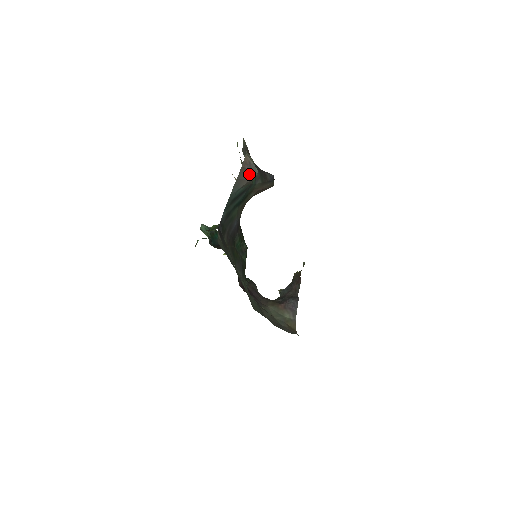
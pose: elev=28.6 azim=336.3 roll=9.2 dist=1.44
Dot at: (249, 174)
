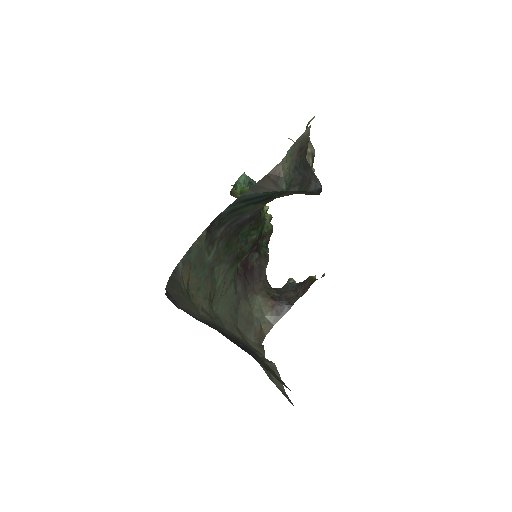
Dot at: (274, 185)
